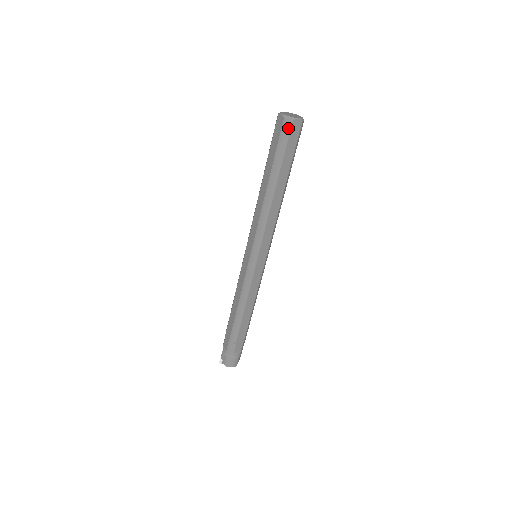
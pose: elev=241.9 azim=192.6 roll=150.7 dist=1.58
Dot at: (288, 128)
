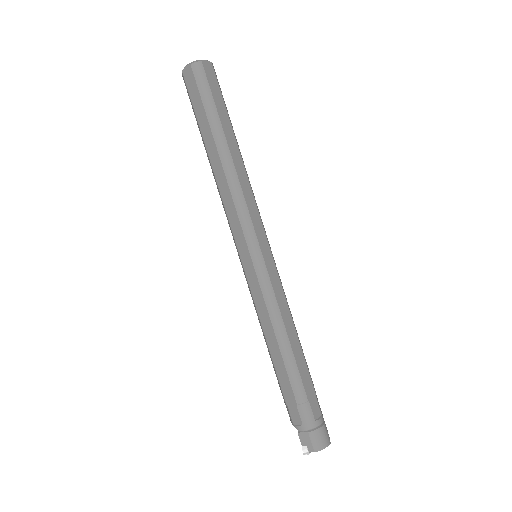
Dot at: (201, 72)
